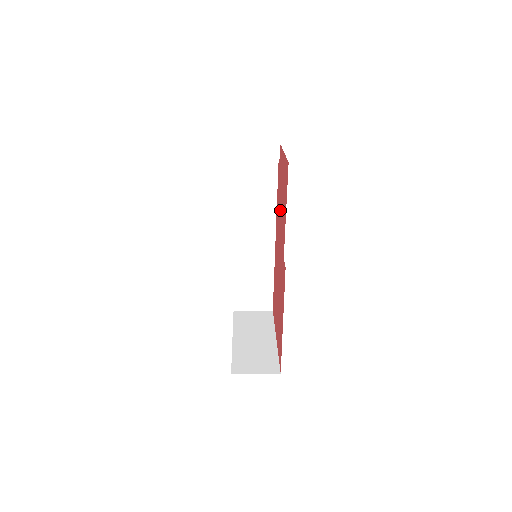
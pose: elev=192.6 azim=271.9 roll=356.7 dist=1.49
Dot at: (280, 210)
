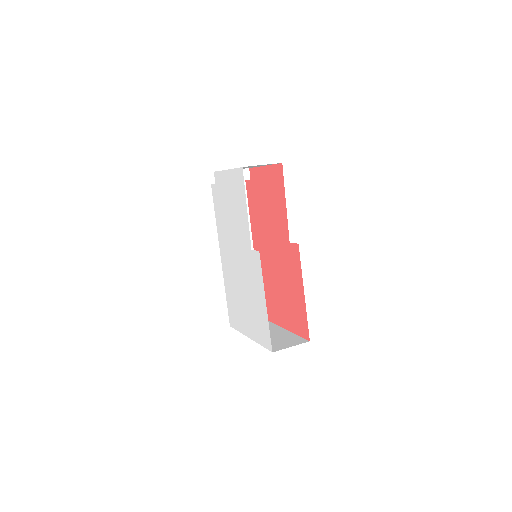
Dot at: (265, 215)
